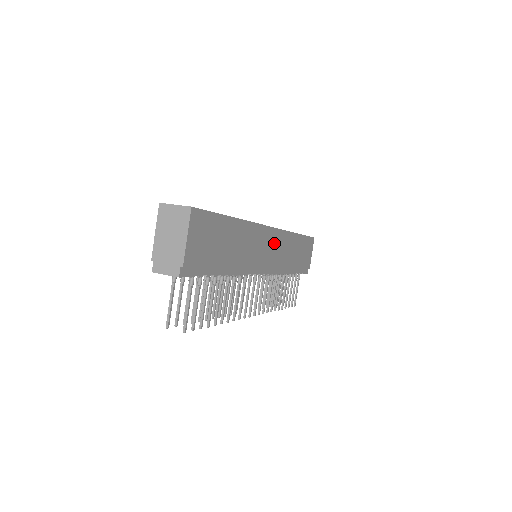
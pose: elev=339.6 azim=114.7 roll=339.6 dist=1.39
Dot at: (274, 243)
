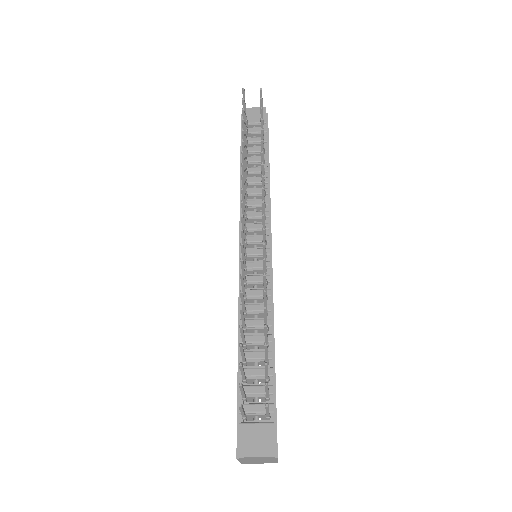
Dot at: occluded
